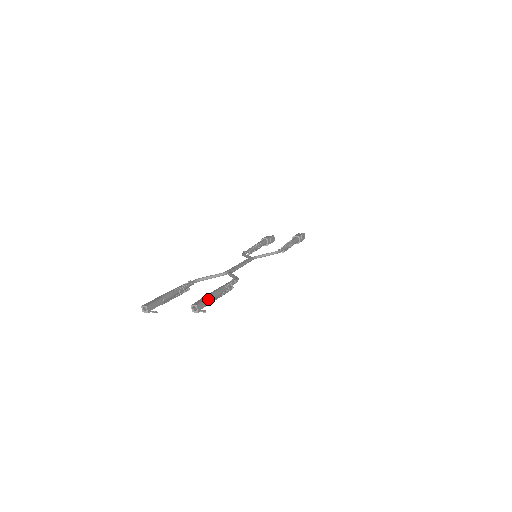
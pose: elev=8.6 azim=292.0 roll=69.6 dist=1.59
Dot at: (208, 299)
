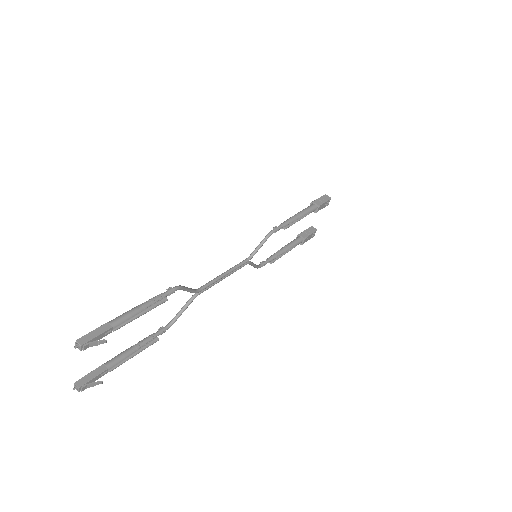
Dot at: (103, 327)
